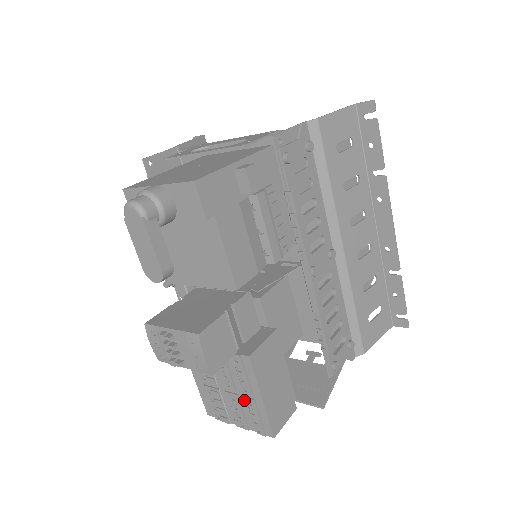
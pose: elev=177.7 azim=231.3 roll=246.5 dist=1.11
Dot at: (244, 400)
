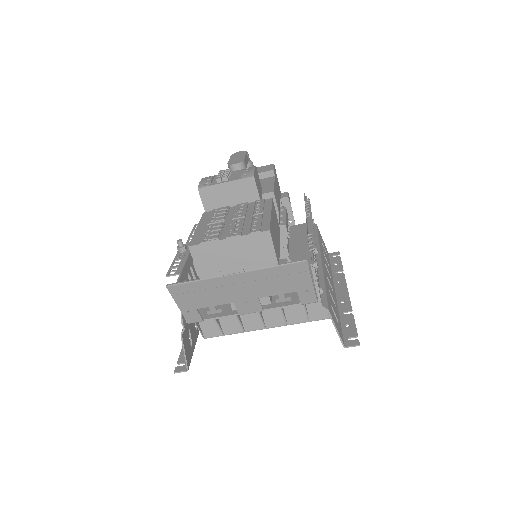
Dot at: (250, 220)
